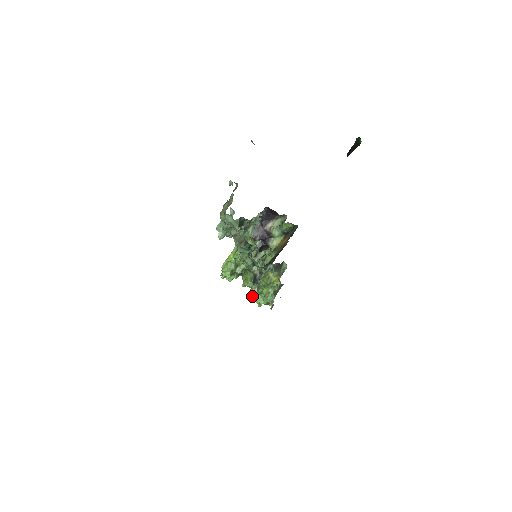
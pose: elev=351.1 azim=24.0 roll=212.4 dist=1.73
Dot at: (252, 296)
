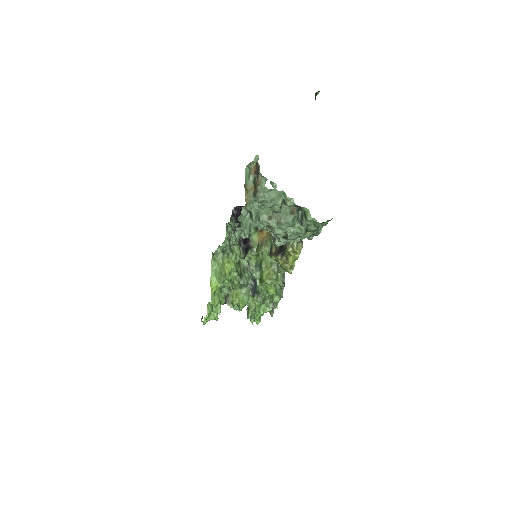
Dot at: (257, 310)
